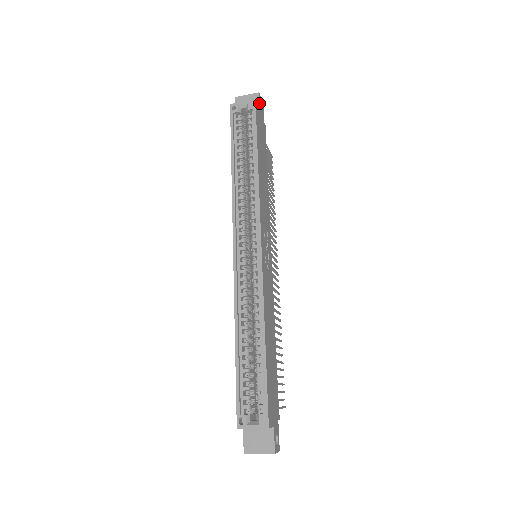
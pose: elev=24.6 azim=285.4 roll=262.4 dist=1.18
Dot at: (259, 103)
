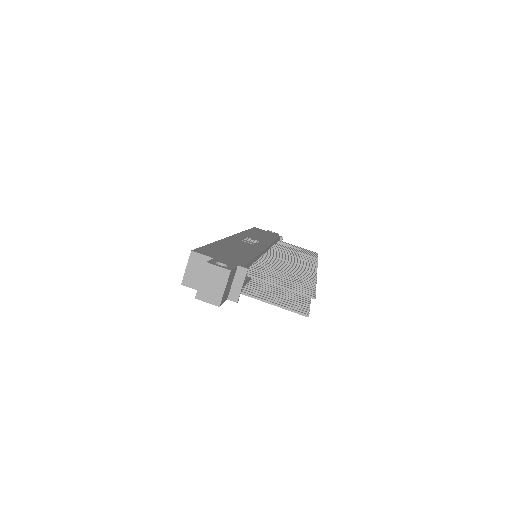
Dot at: occluded
